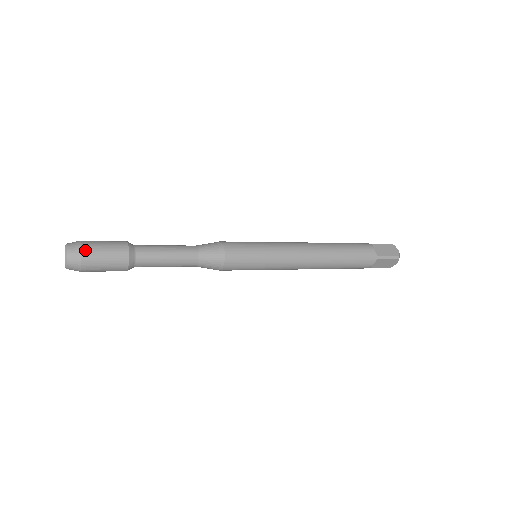
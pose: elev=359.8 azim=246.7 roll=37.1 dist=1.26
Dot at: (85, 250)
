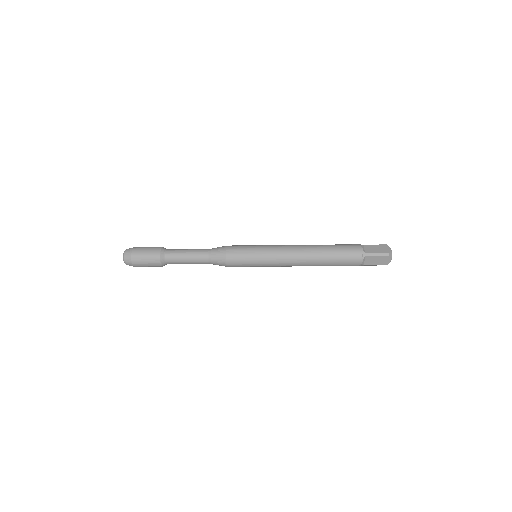
Dot at: (134, 251)
